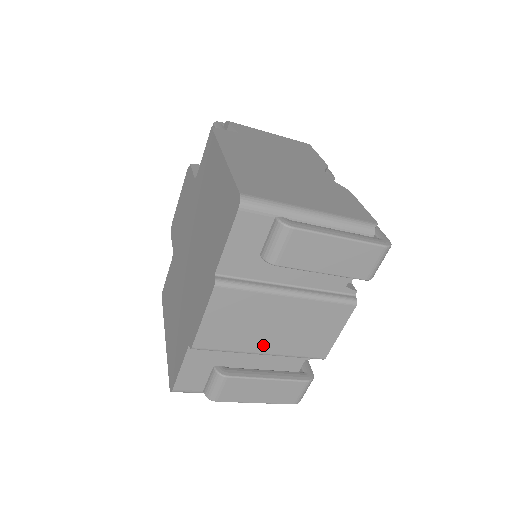
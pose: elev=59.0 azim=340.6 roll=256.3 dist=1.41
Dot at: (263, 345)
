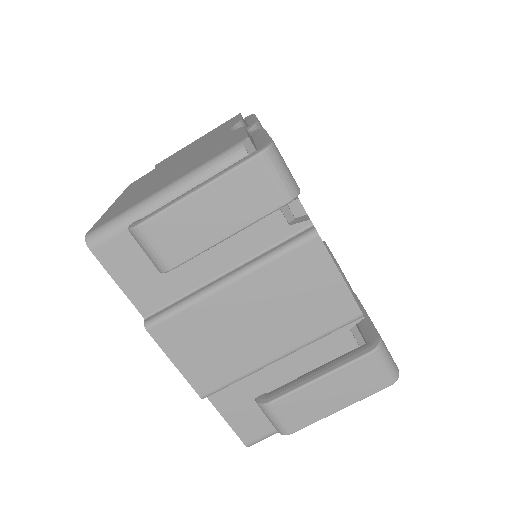
Dot at: (268, 349)
